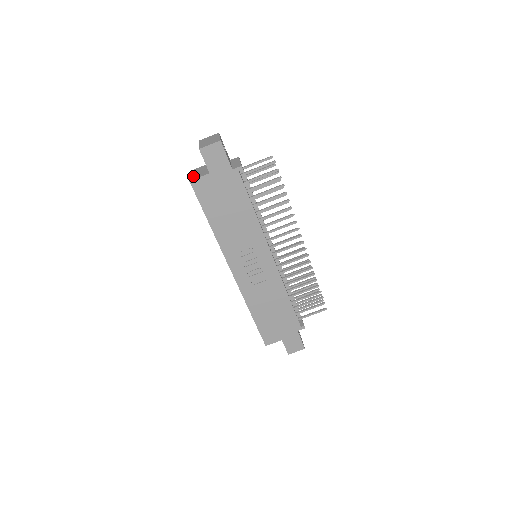
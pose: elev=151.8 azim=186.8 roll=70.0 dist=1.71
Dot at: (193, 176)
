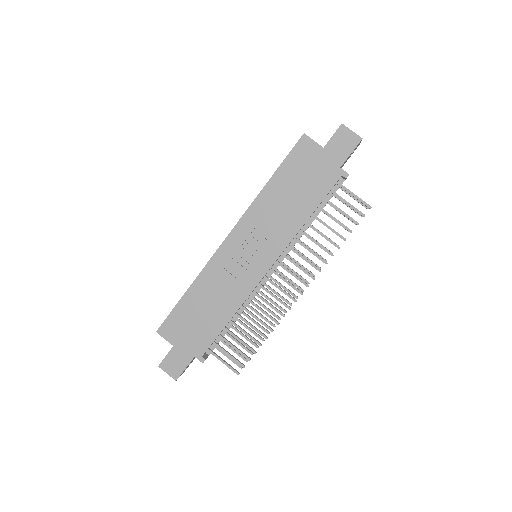
Dot at: occluded
